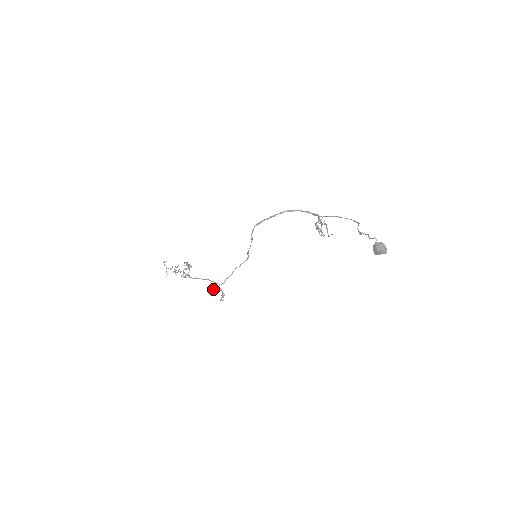
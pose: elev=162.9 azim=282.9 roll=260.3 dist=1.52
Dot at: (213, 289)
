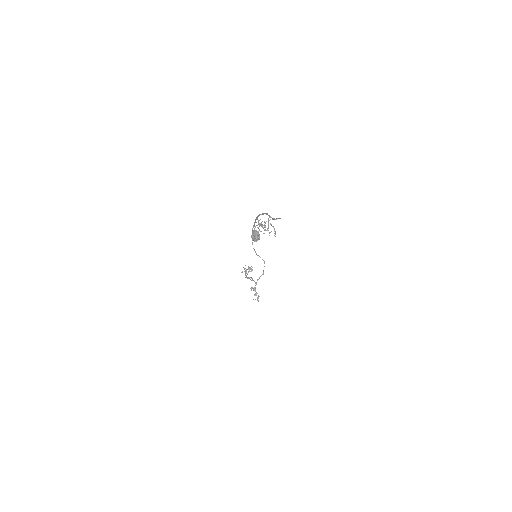
Dot at: (252, 288)
